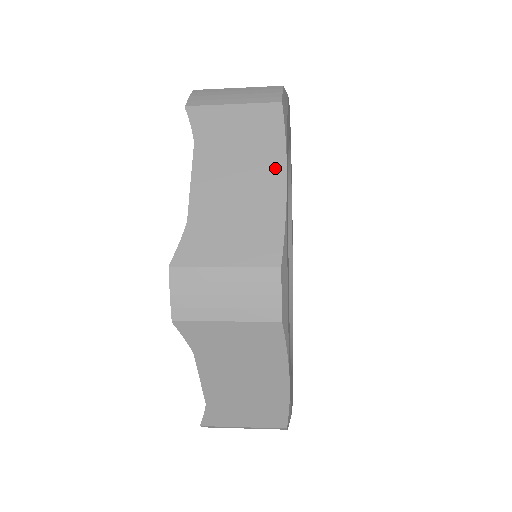
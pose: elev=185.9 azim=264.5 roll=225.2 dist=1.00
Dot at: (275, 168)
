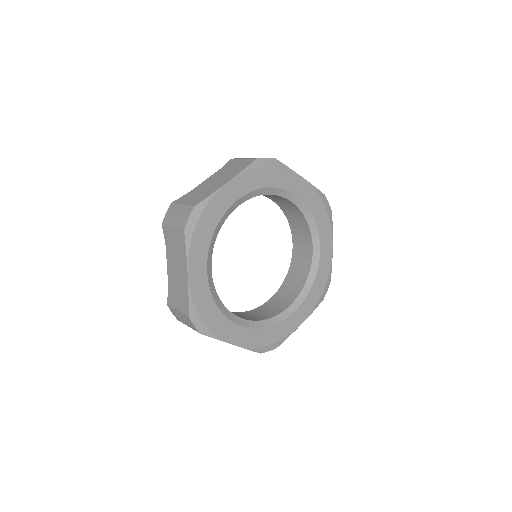
Dot at: (229, 178)
